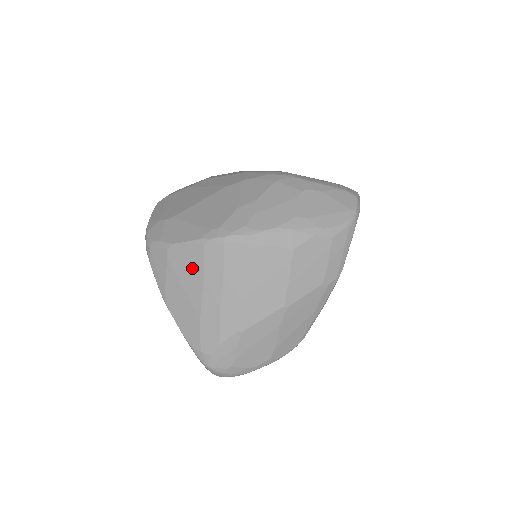
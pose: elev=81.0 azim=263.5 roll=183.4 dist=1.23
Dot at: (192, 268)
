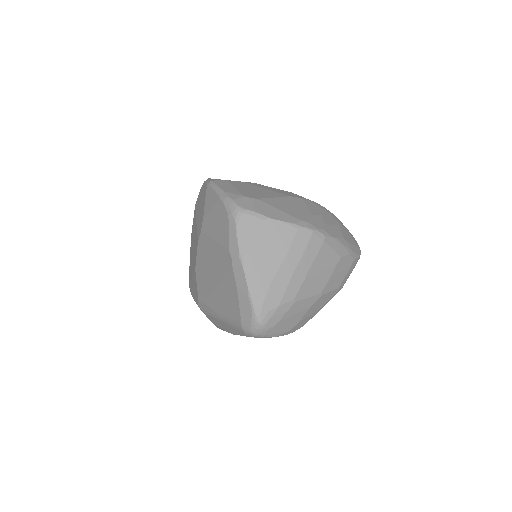
Dot at: (281, 242)
